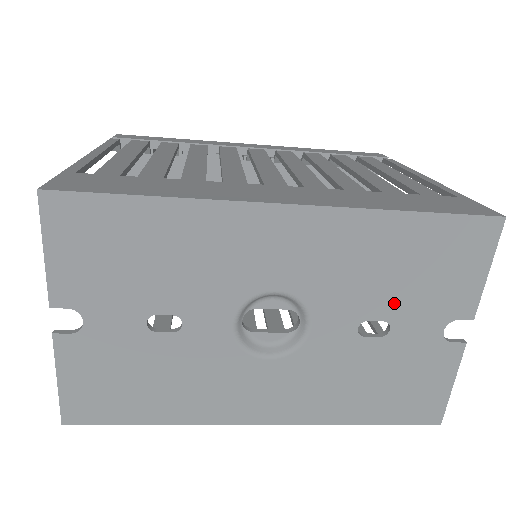
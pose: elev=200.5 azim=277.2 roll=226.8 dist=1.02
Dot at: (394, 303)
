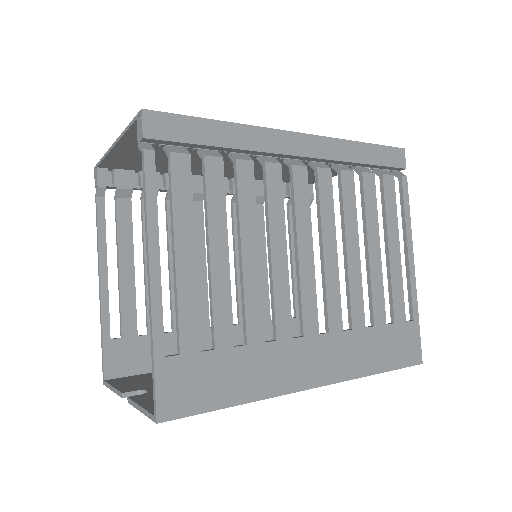
Dot at: occluded
